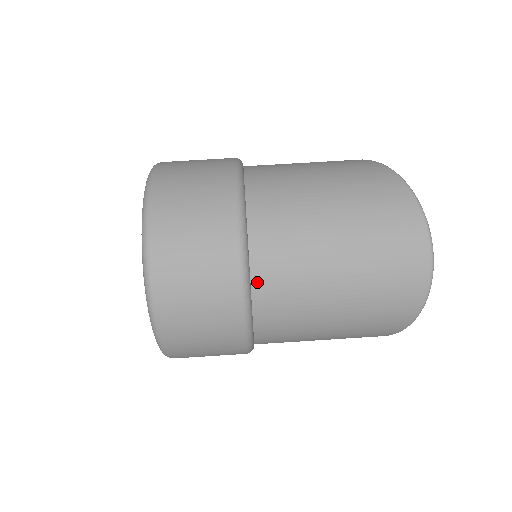
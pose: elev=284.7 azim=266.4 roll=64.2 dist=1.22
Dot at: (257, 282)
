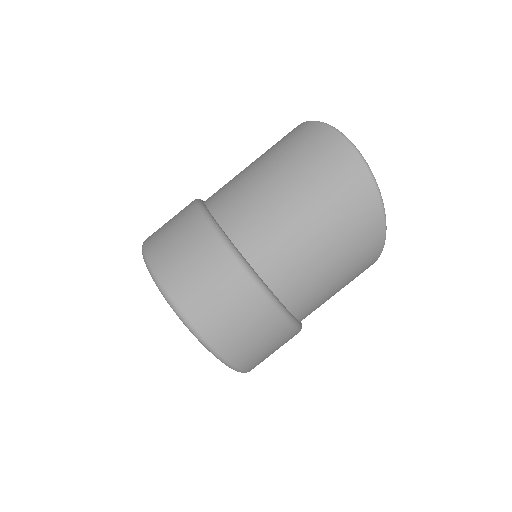
Dot at: (231, 233)
